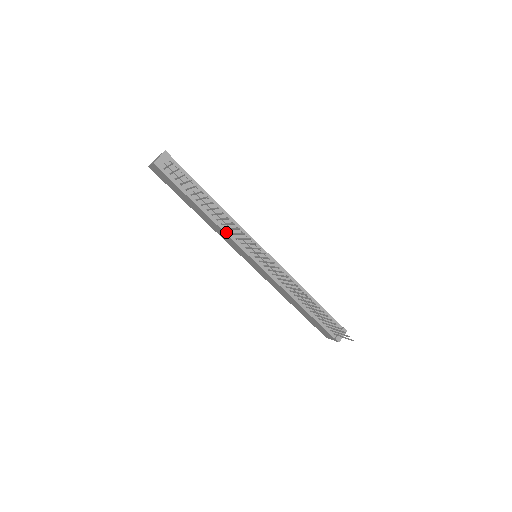
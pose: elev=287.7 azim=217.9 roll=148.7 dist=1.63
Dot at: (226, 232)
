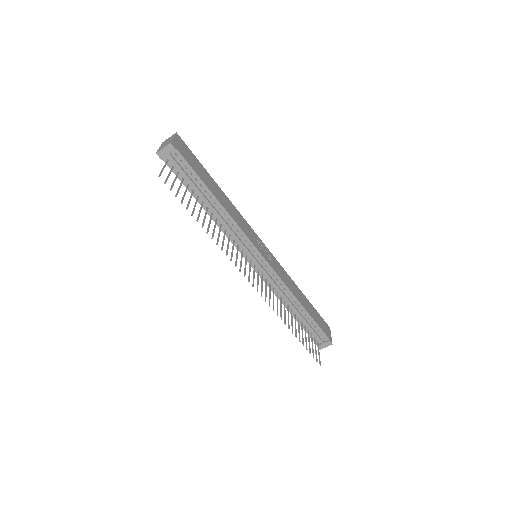
Dot at: occluded
